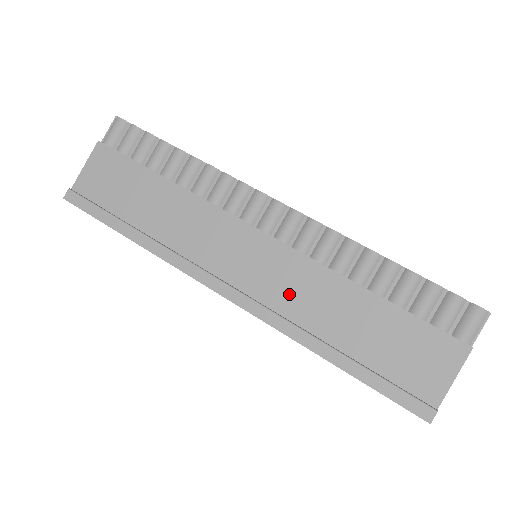
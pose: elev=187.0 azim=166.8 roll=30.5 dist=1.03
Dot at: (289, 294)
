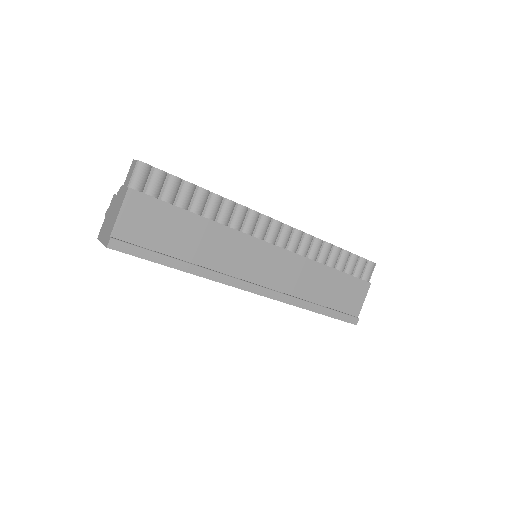
Dot at: (290, 280)
